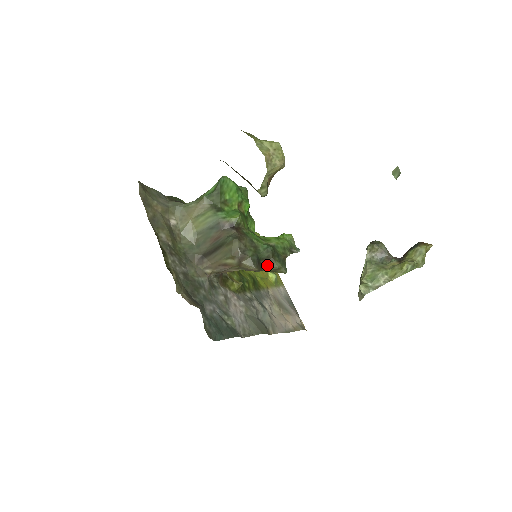
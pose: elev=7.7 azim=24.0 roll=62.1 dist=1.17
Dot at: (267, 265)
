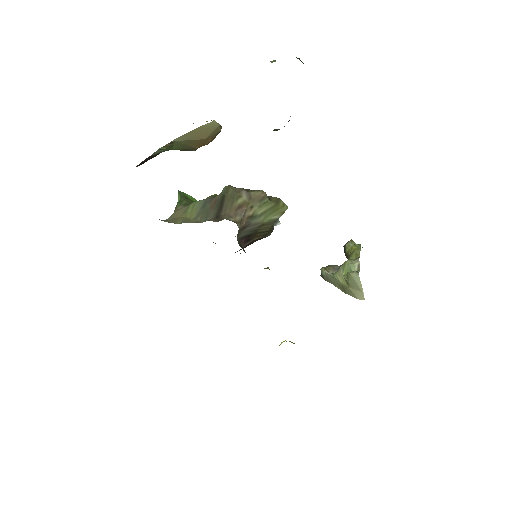
Dot at: occluded
